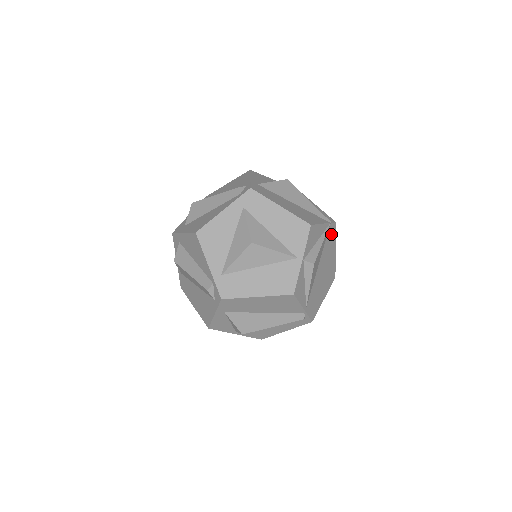
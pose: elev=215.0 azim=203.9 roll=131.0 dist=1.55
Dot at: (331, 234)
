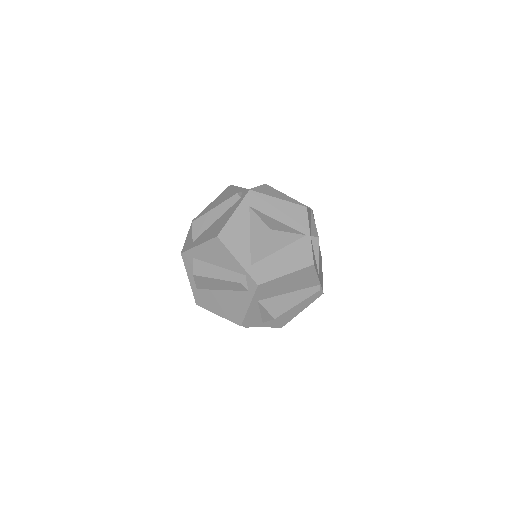
Dot at: occluded
